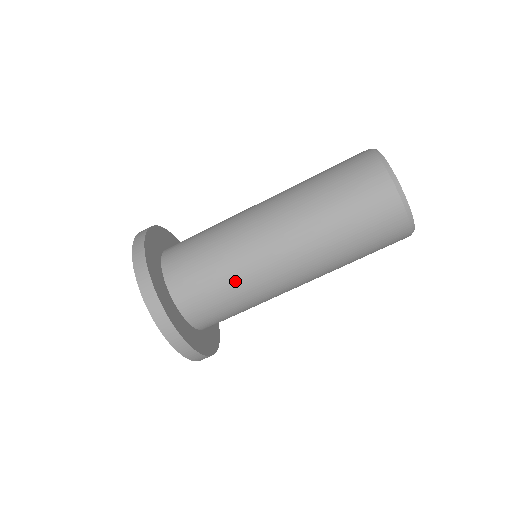
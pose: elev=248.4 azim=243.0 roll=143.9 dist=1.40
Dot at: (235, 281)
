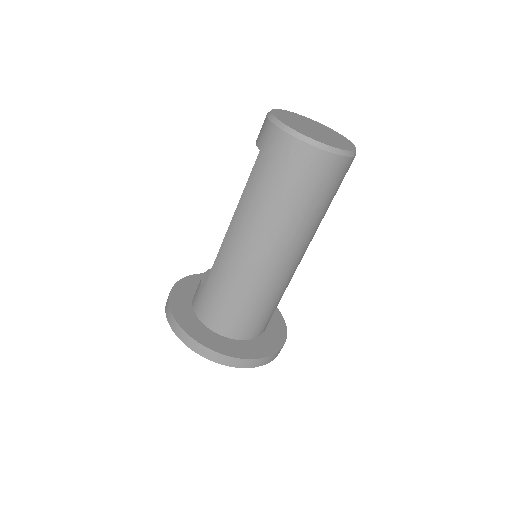
Dot at: (275, 297)
